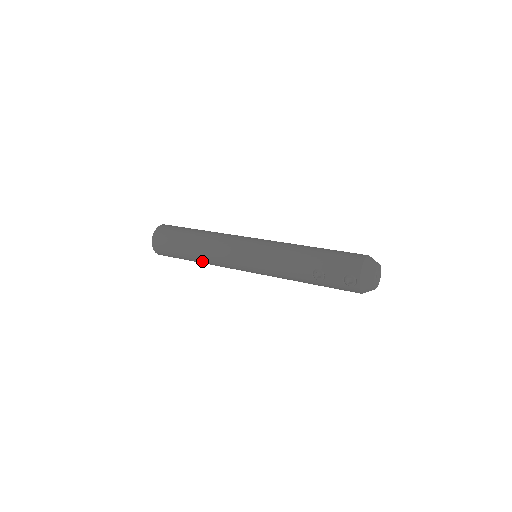
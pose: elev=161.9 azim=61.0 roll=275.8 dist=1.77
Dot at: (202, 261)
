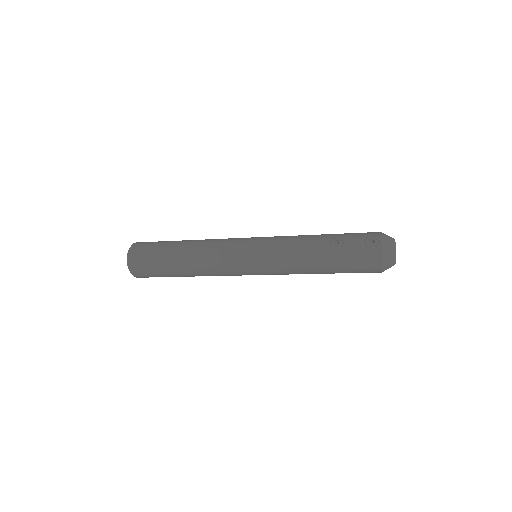
Dot at: (190, 259)
